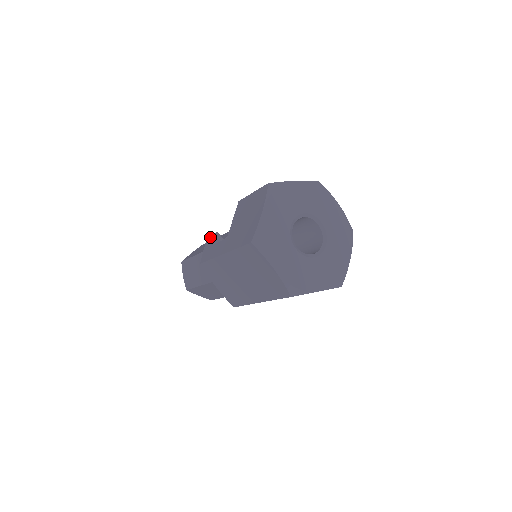
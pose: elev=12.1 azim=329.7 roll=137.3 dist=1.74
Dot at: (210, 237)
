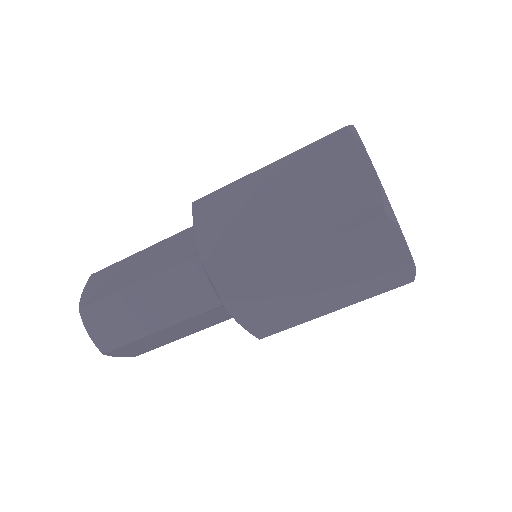
Dot at: occluded
